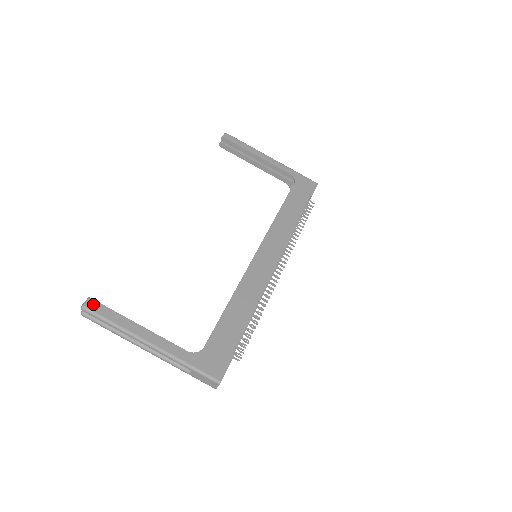
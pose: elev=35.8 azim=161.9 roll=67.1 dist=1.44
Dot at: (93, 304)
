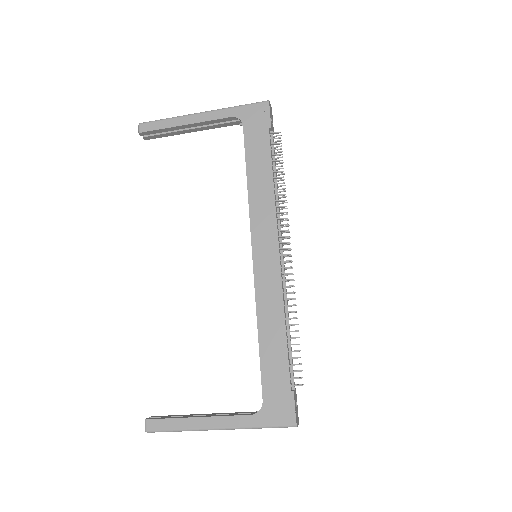
Dot at: (151, 424)
